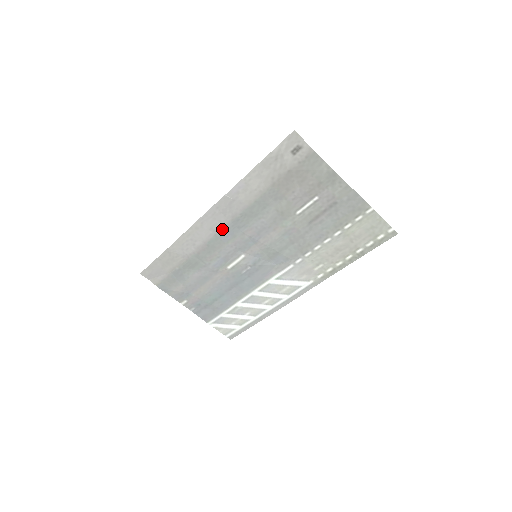
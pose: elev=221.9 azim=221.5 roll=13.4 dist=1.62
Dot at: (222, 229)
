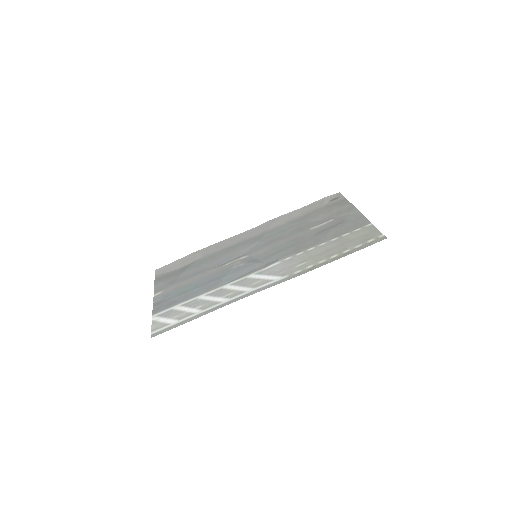
Dot at: (249, 239)
